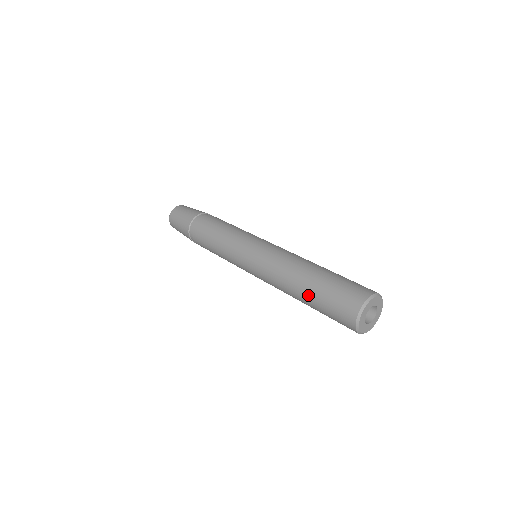
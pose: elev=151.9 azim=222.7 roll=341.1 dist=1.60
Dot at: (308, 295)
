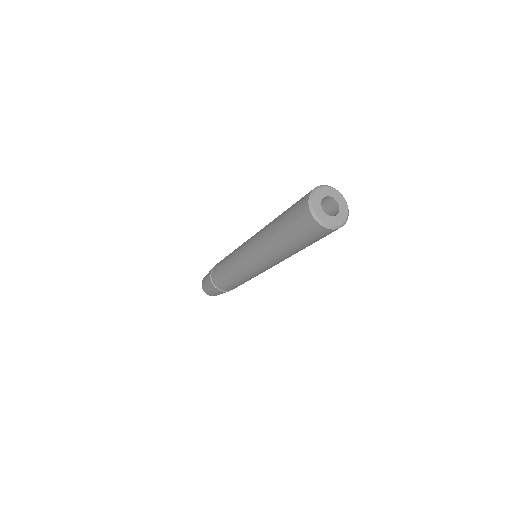
Dot at: (283, 212)
